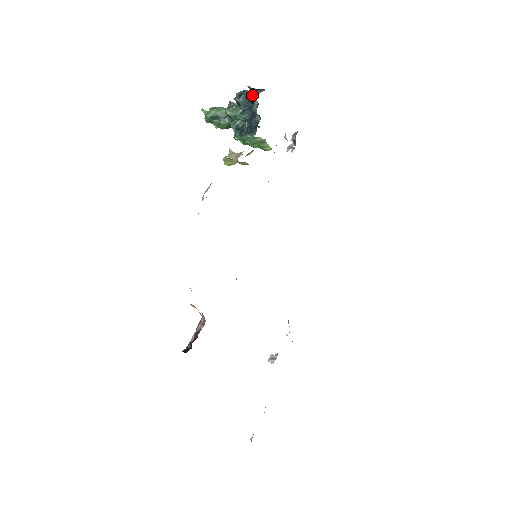
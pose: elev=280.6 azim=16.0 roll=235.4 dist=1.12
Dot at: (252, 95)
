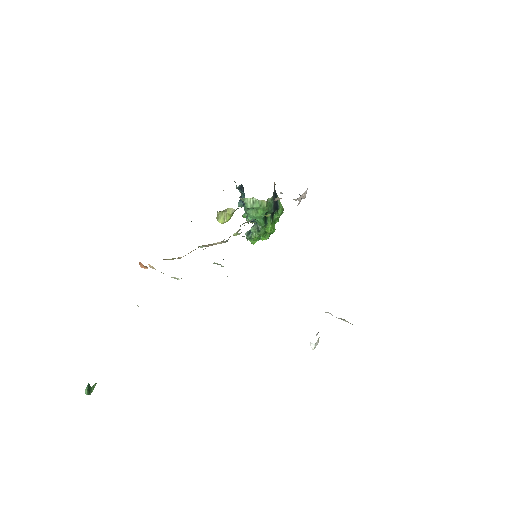
Dot at: occluded
